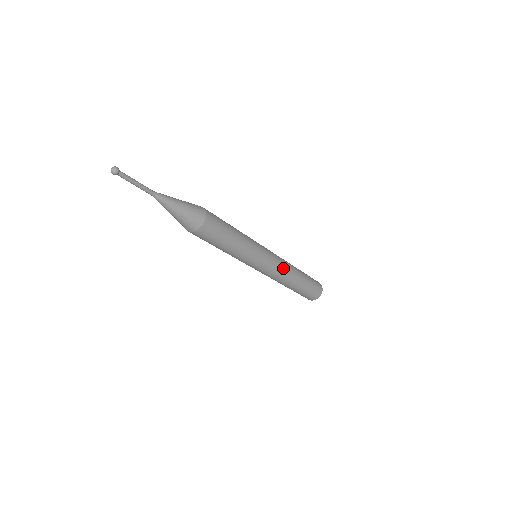
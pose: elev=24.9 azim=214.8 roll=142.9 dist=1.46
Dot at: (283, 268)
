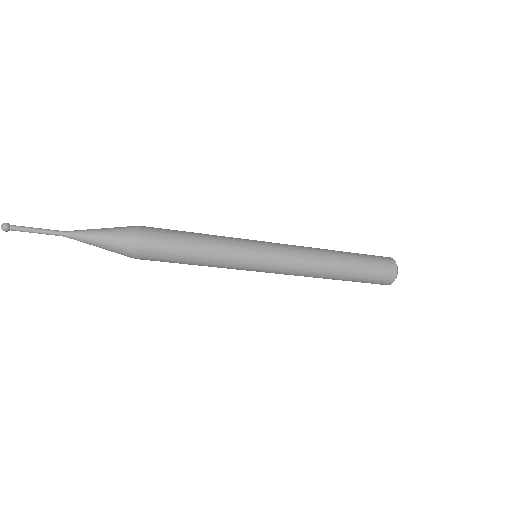
Dot at: (300, 249)
